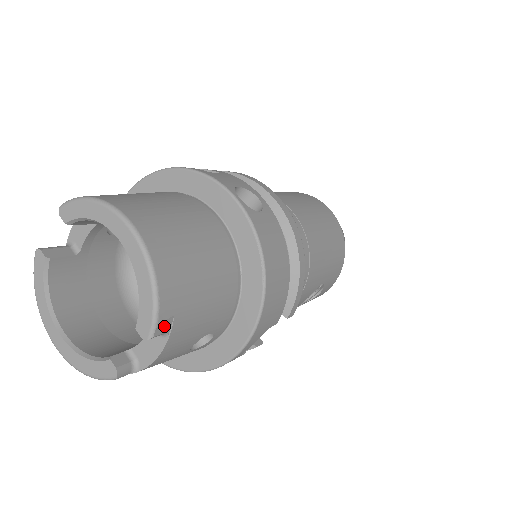
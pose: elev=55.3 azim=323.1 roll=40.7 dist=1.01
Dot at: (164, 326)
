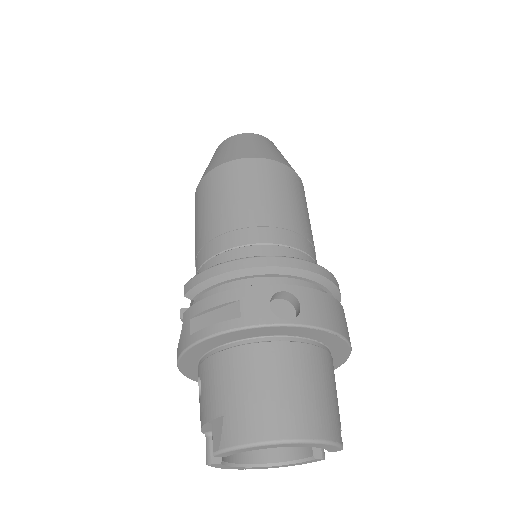
Dot at: (341, 437)
